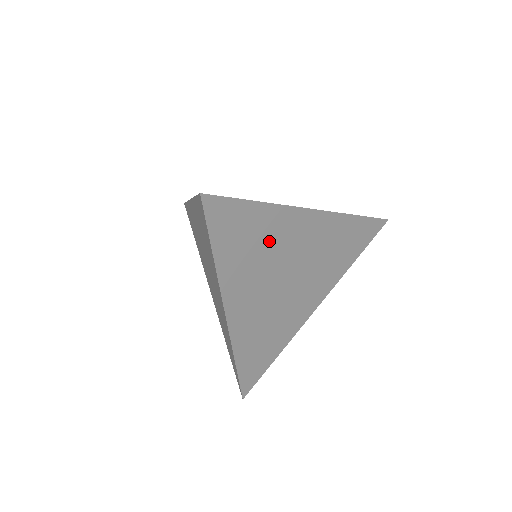
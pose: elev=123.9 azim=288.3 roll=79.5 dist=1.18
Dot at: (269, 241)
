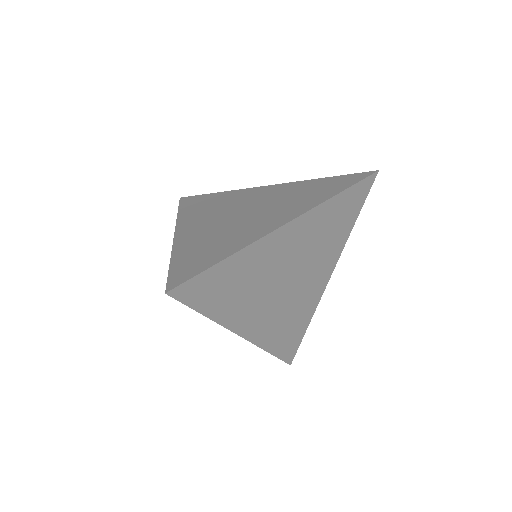
Dot at: (253, 273)
